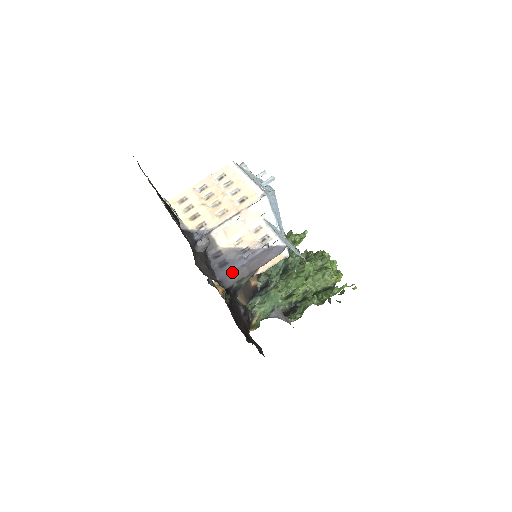
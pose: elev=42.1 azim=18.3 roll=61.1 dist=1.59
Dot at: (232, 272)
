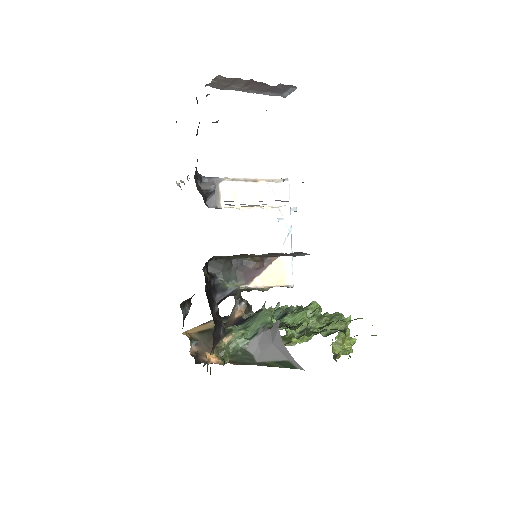
Dot at: occluded
